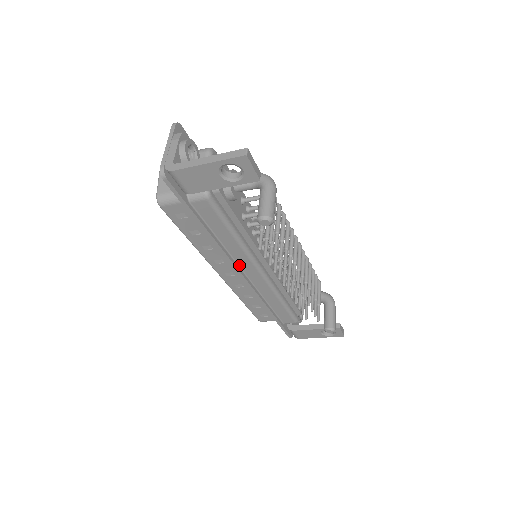
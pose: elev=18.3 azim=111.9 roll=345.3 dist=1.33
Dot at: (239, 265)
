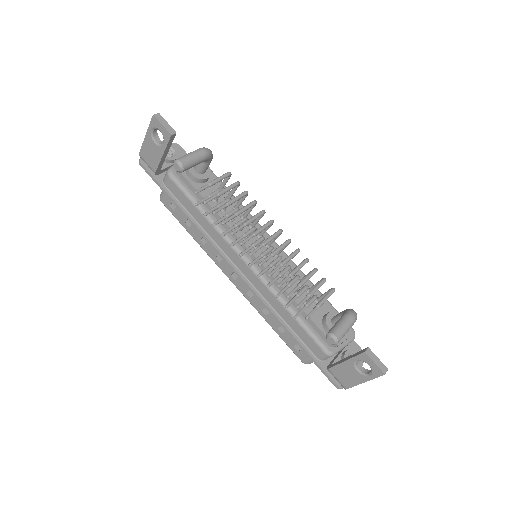
Dot at: (227, 255)
